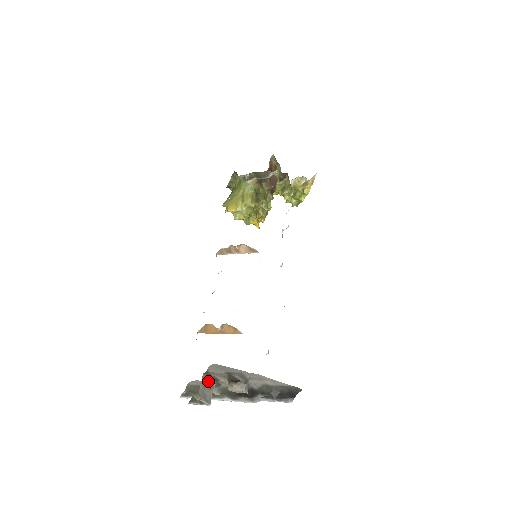
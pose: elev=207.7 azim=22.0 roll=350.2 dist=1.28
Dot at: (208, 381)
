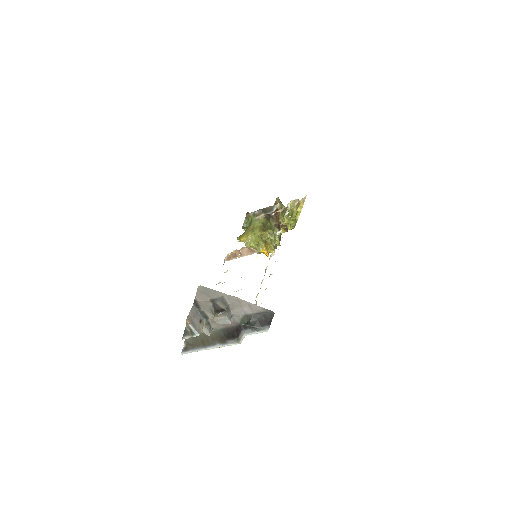
Dot at: (198, 315)
